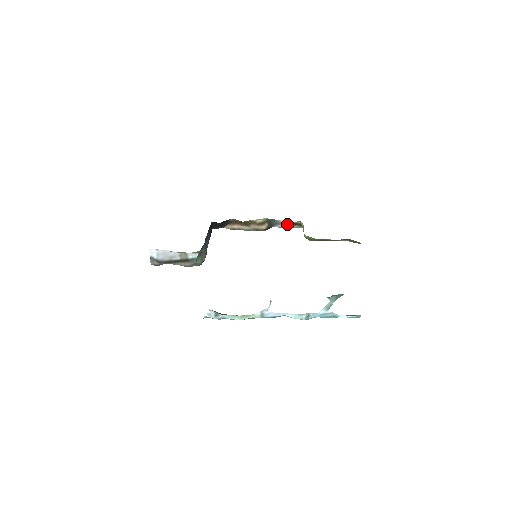
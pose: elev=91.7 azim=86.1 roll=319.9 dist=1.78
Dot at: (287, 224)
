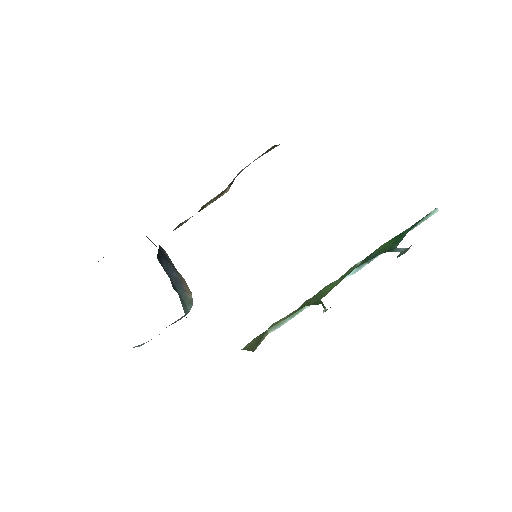
Dot at: (254, 160)
